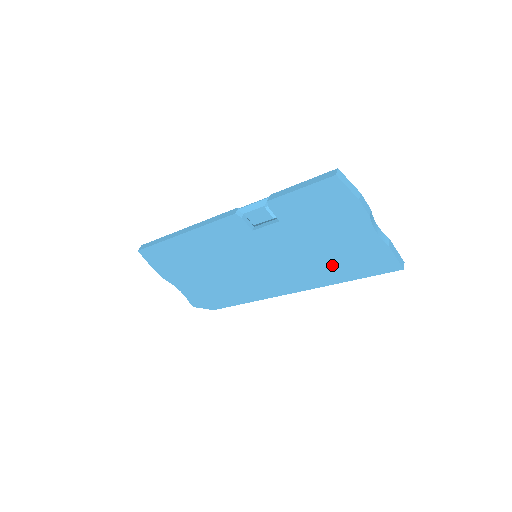
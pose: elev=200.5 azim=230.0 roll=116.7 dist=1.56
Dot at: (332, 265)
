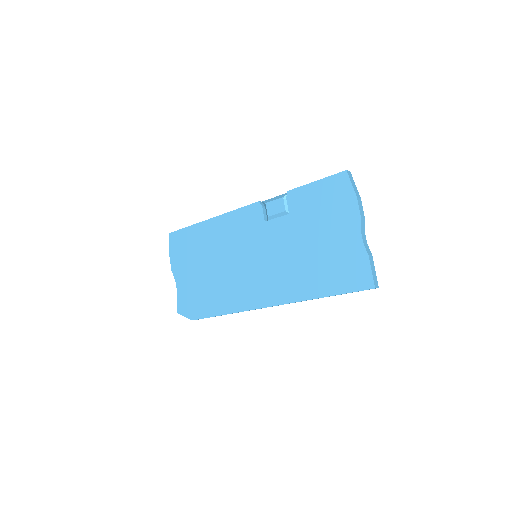
Dot at: (314, 273)
